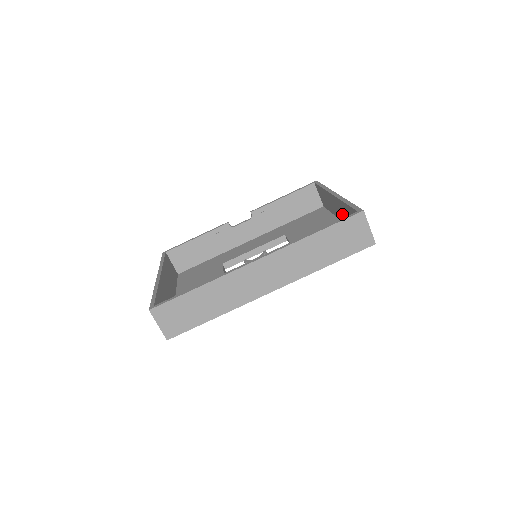
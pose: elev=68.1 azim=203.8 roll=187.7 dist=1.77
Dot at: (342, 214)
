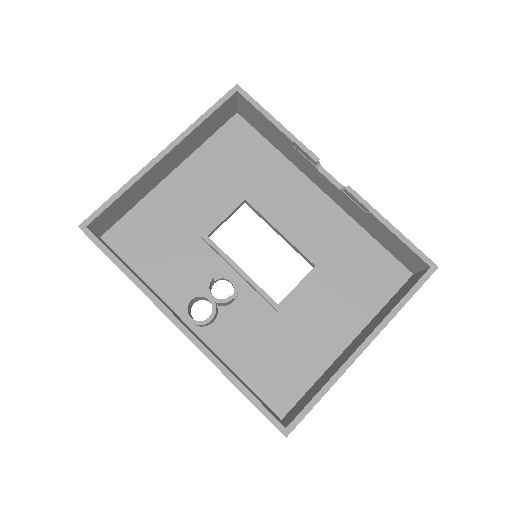
Dot at: (343, 356)
